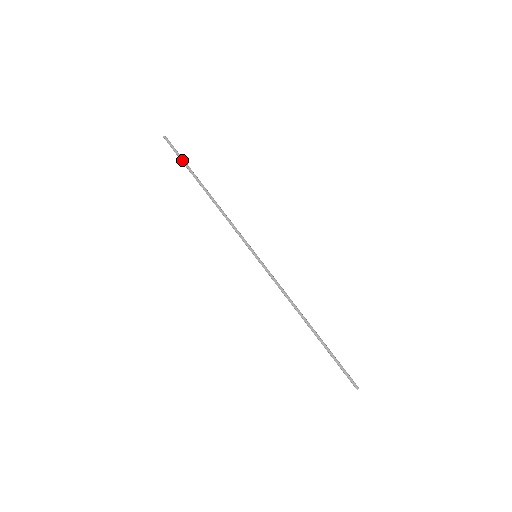
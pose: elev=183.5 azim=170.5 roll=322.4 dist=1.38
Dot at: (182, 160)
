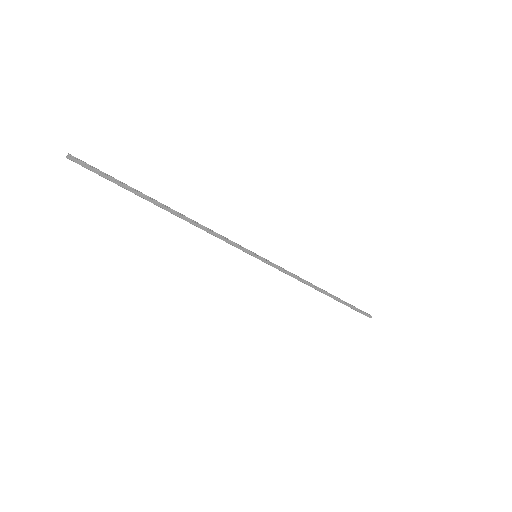
Dot at: (116, 183)
